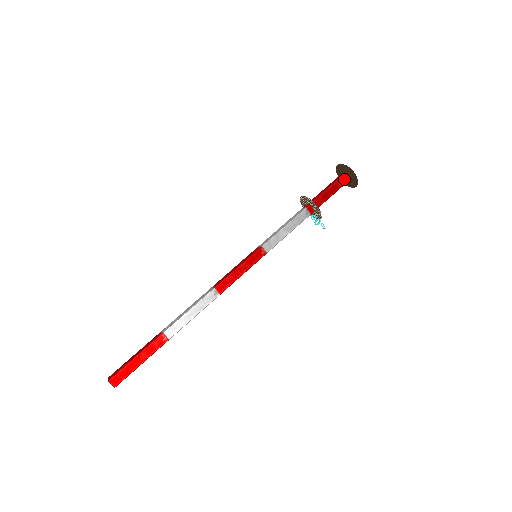
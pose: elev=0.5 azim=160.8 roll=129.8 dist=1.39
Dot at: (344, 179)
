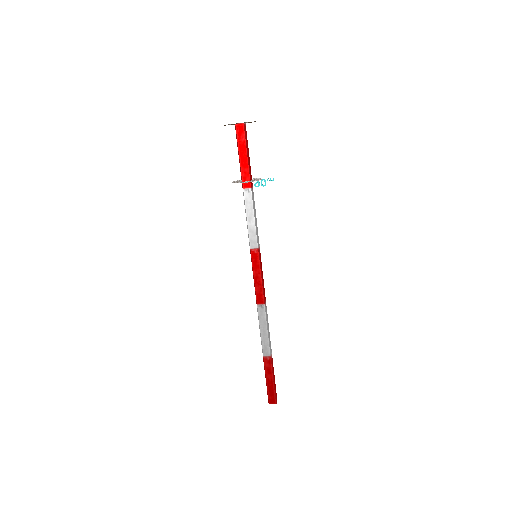
Dot at: (240, 132)
